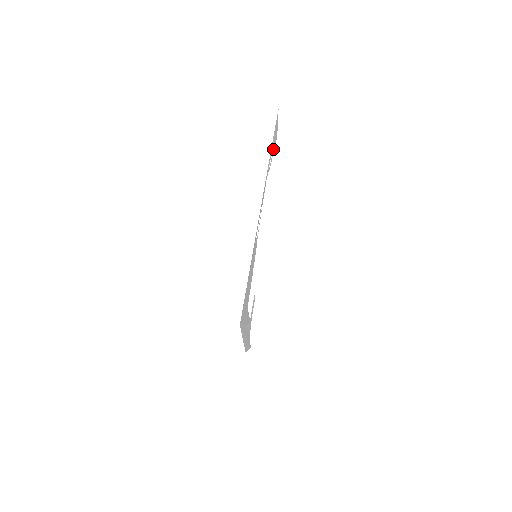
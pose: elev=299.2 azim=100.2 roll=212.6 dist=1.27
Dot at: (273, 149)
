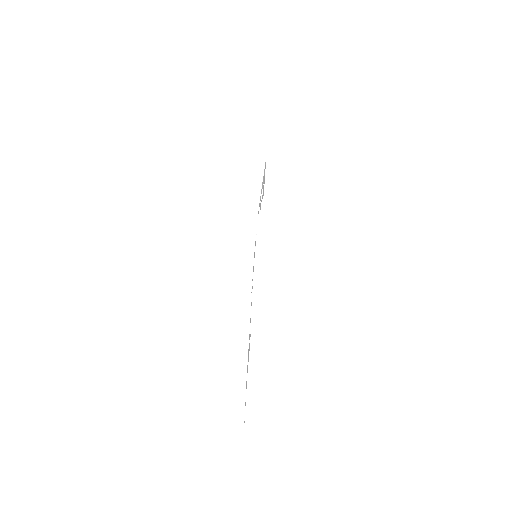
Dot at: occluded
